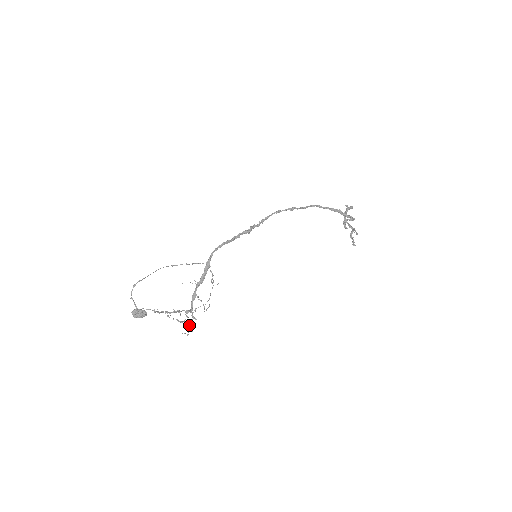
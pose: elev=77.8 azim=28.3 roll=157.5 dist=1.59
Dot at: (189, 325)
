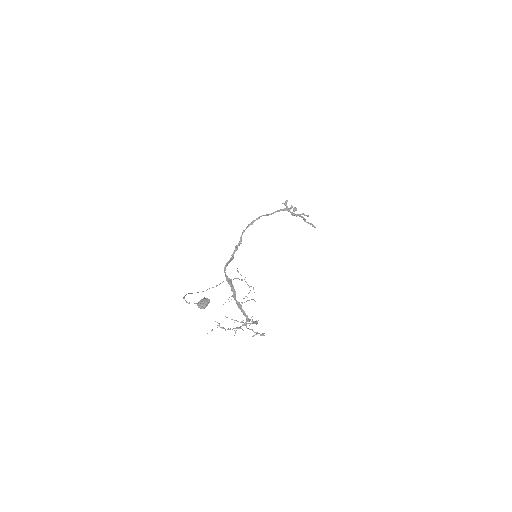
Dot at: occluded
